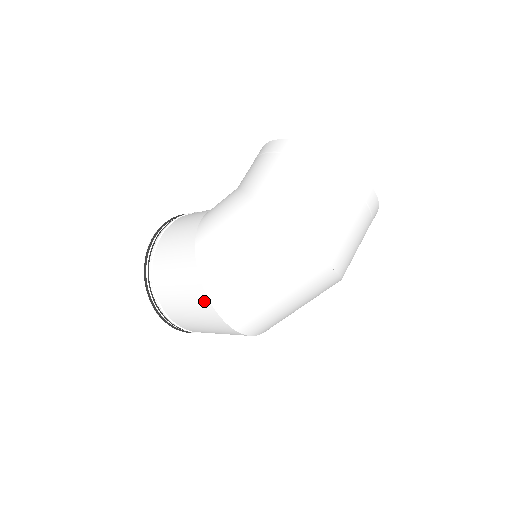
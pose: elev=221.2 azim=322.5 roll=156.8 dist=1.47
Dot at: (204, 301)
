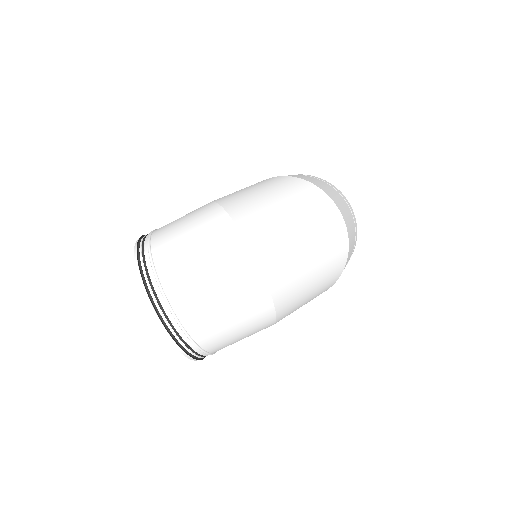
Dot at: (226, 226)
